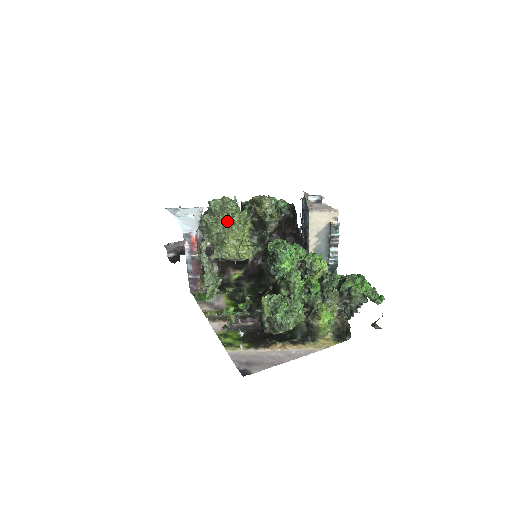
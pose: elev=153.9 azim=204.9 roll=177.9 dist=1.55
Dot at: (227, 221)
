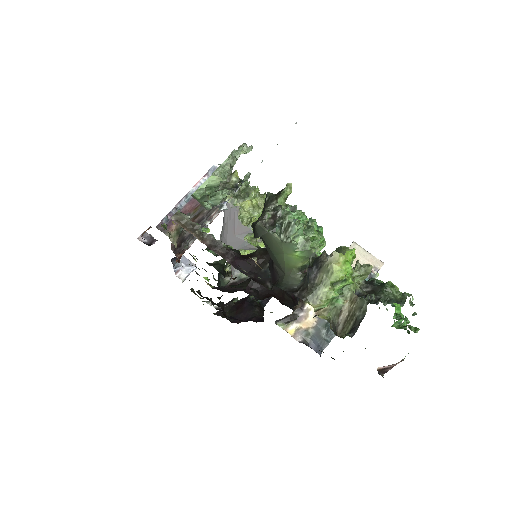
Dot at: occluded
